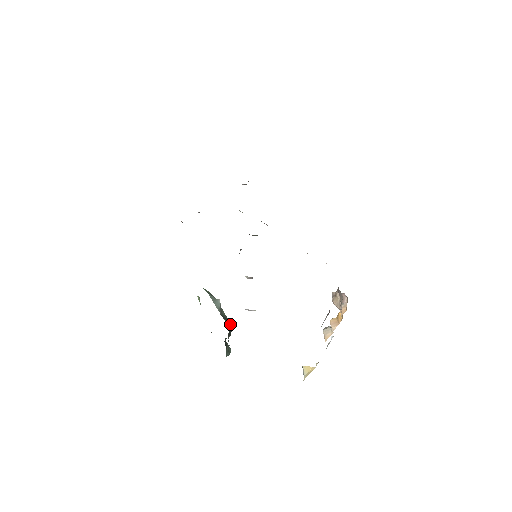
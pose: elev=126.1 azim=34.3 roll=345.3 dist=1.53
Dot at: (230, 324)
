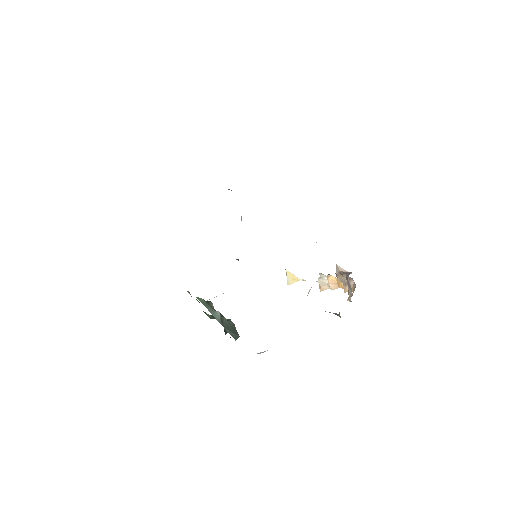
Dot at: (233, 334)
